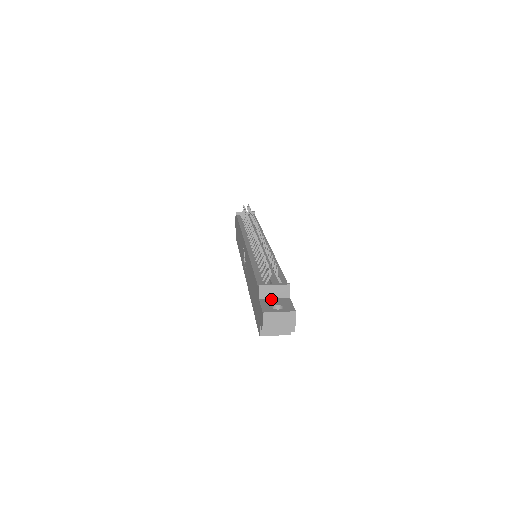
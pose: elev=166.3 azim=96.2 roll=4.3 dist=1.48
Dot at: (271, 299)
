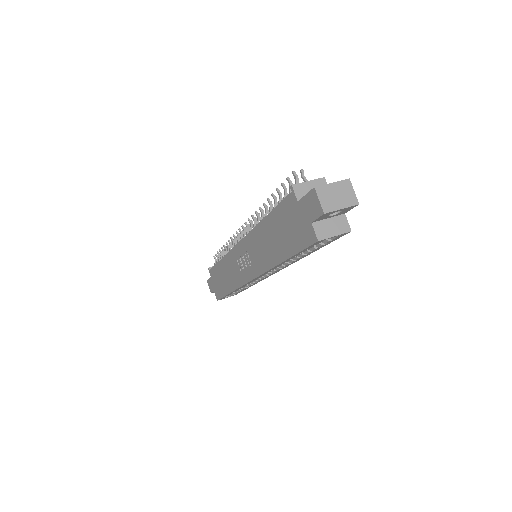
Dot at: occluded
